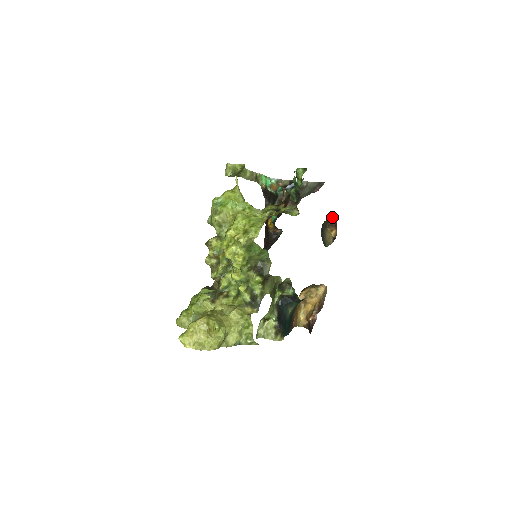
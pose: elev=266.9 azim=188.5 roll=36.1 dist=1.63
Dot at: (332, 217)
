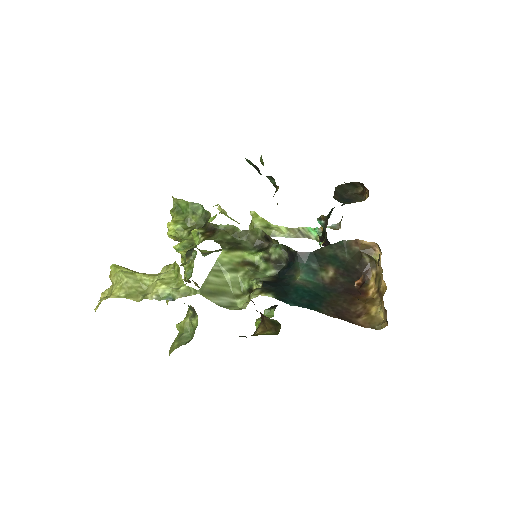
Dot at: (361, 187)
